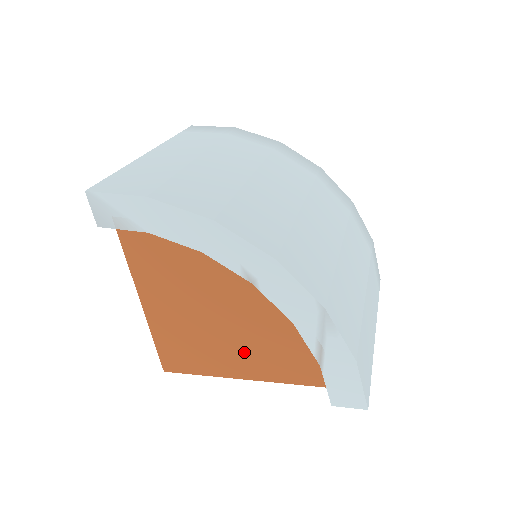
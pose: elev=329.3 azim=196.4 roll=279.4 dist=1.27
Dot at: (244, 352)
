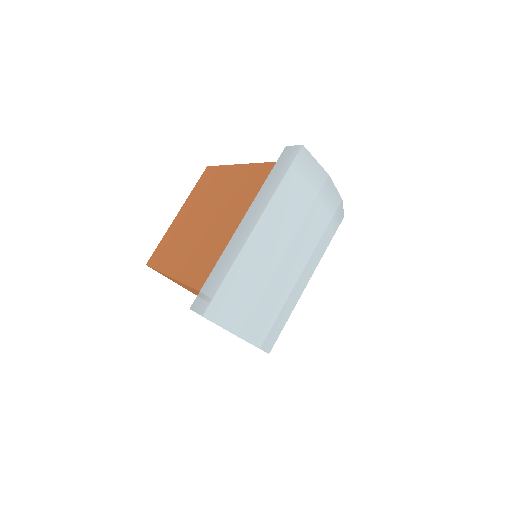
Dot at: occluded
